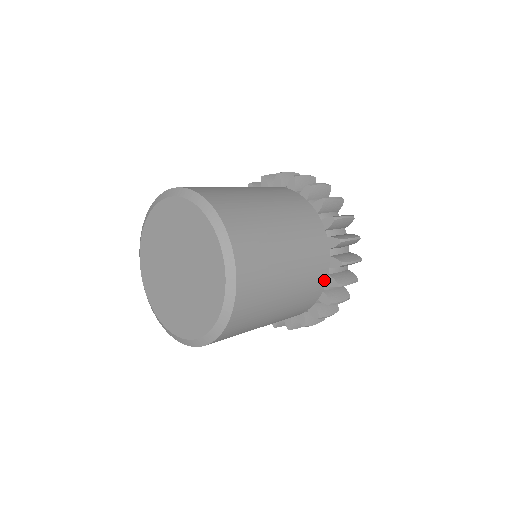
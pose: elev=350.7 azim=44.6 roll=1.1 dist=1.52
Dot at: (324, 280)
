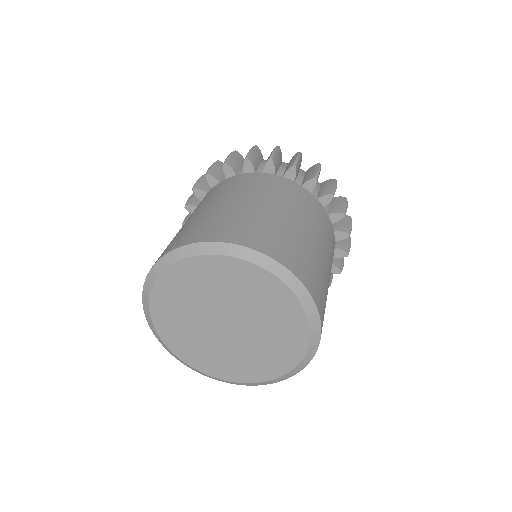
Dot at: (334, 238)
